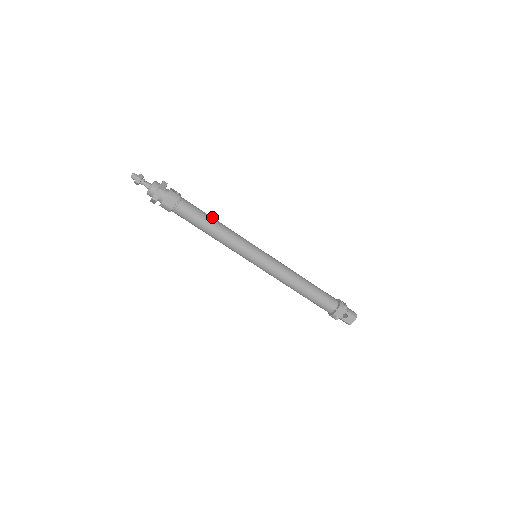
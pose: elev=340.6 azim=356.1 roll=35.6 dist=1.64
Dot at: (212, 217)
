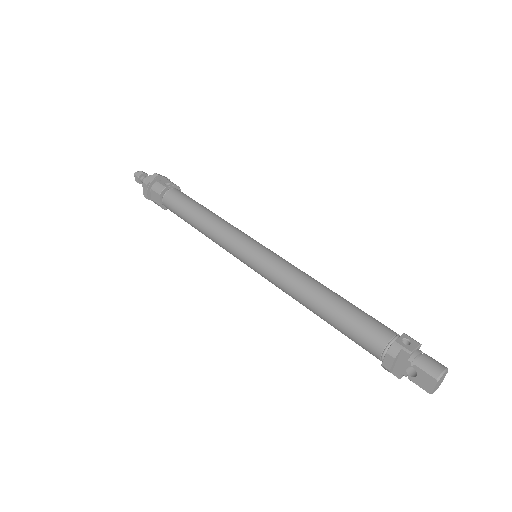
Dot at: (202, 207)
